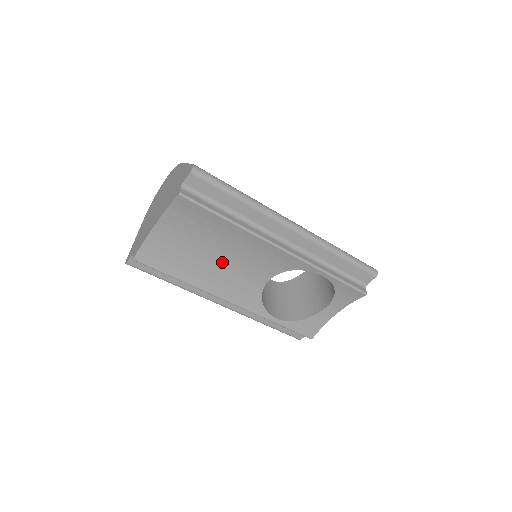
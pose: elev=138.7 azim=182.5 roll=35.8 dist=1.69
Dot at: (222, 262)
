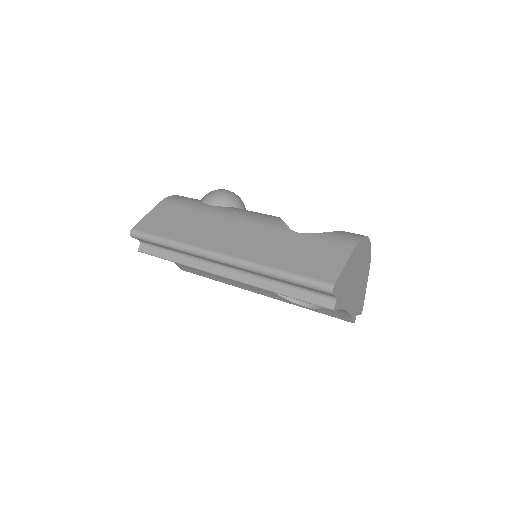
Dot at: occluded
